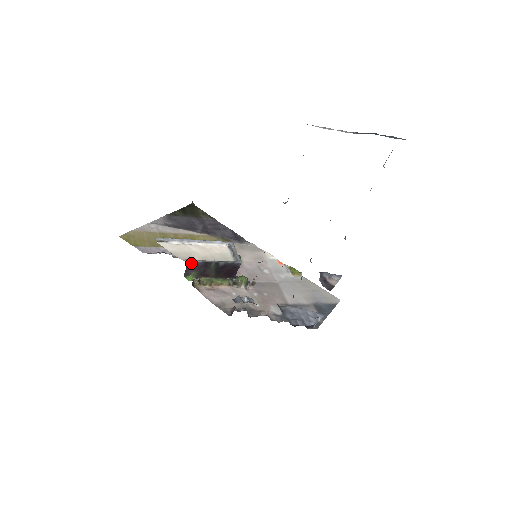
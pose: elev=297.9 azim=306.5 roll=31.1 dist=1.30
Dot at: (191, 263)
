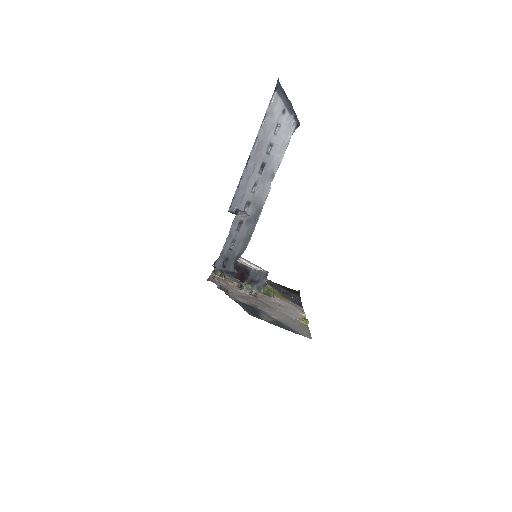
Dot at: occluded
